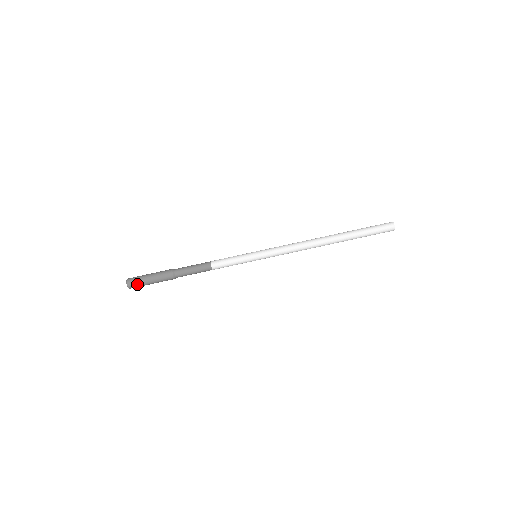
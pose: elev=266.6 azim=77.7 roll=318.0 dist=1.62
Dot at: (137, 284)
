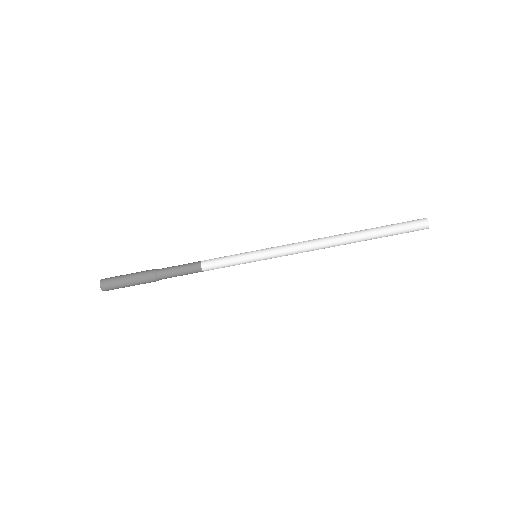
Dot at: occluded
